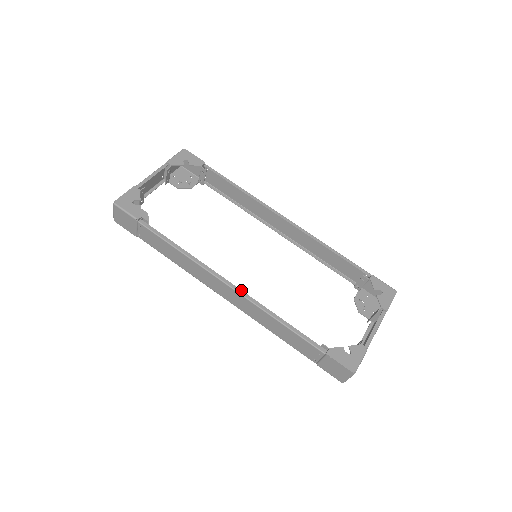
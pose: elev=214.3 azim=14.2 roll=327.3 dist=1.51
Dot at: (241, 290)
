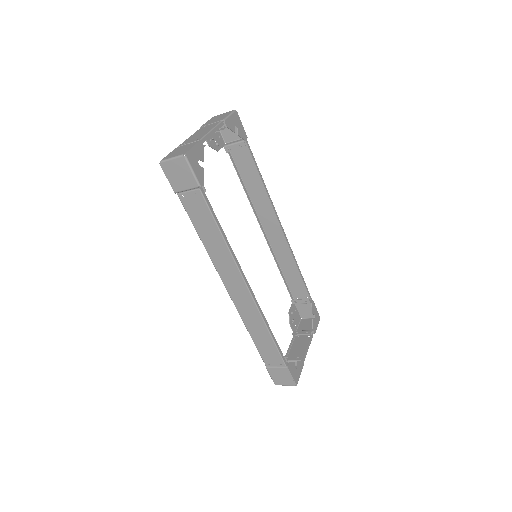
Dot at: (254, 295)
